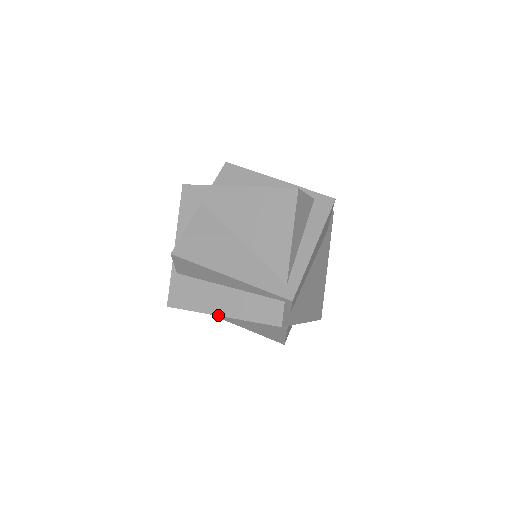
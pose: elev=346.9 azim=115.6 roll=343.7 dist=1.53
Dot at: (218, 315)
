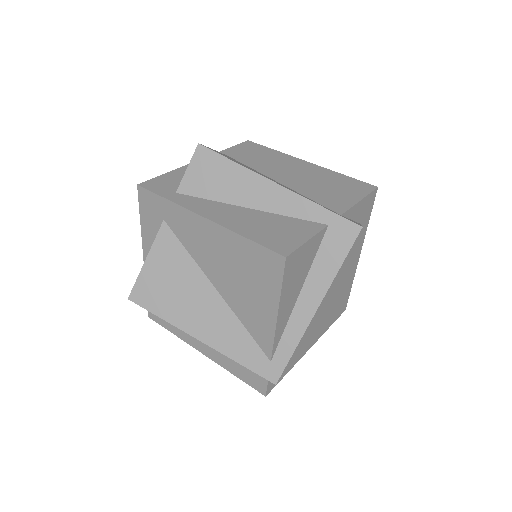
Dot at: (199, 351)
